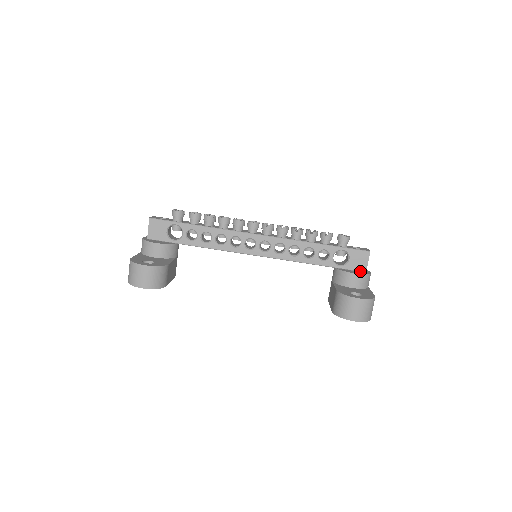
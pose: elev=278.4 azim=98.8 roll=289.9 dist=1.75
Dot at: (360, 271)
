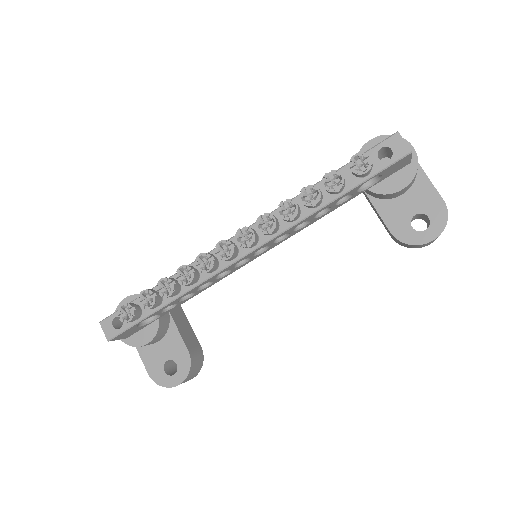
Dot at: (401, 168)
